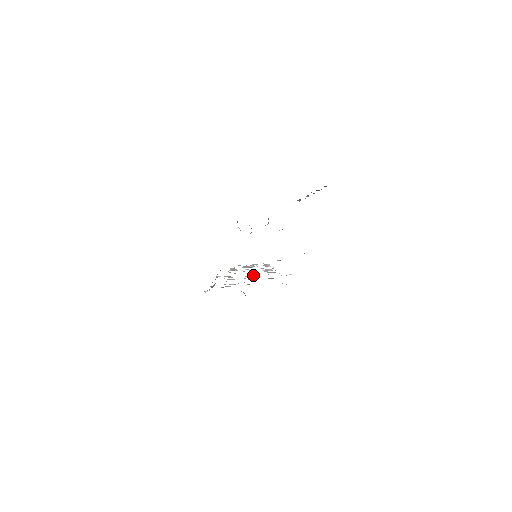
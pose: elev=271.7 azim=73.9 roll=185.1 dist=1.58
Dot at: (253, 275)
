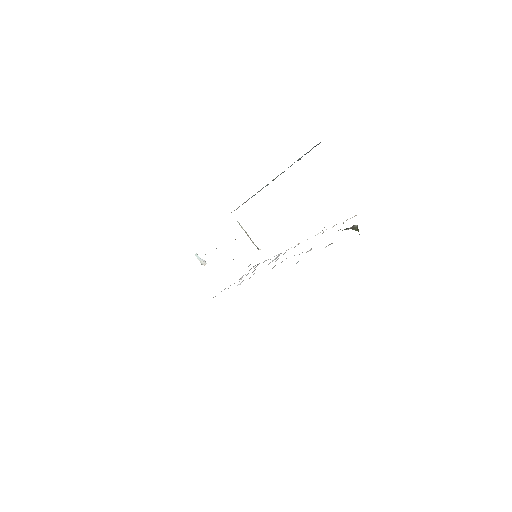
Dot at: occluded
